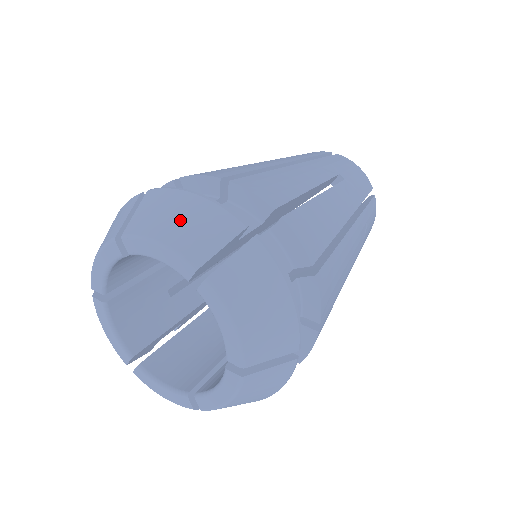
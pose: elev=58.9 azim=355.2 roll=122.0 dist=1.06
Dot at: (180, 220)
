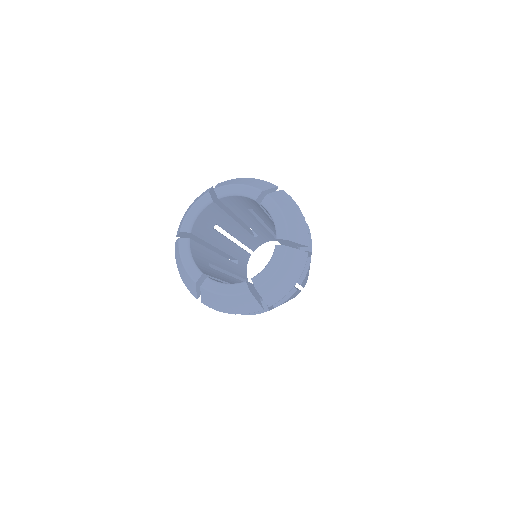
Dot at: (294, 217)
